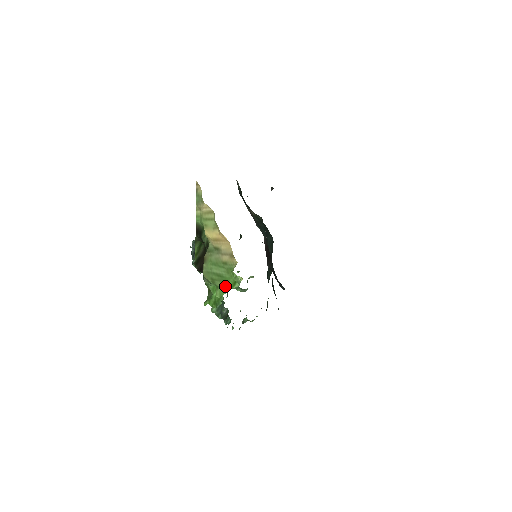
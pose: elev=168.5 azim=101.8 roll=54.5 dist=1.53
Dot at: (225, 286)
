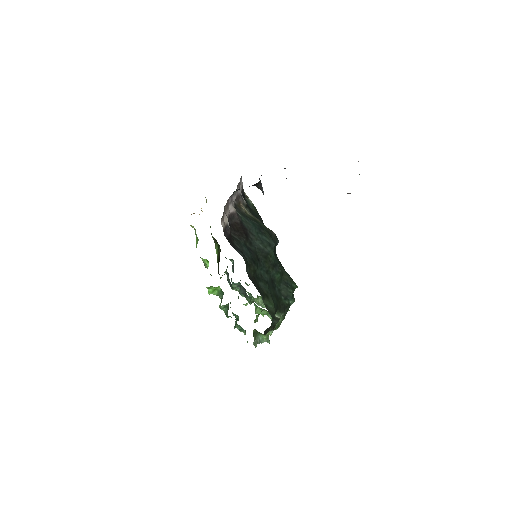
Dot at: occluded
